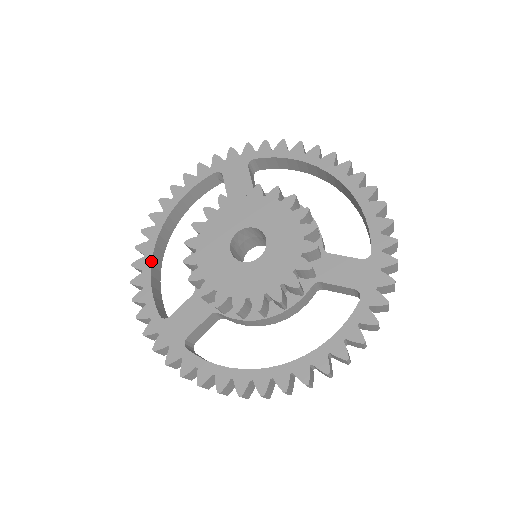
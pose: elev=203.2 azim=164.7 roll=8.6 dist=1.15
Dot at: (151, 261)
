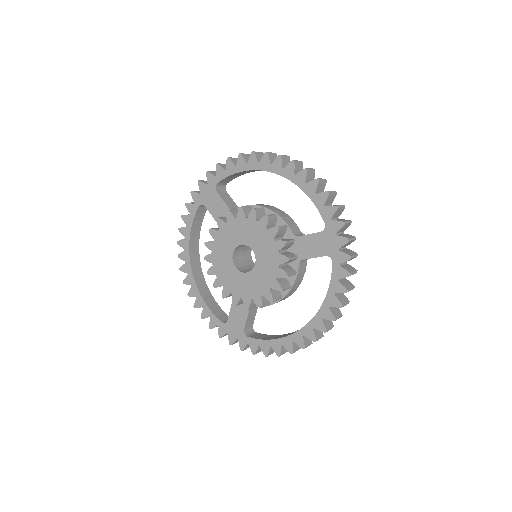
Dot at: (197, 288)
